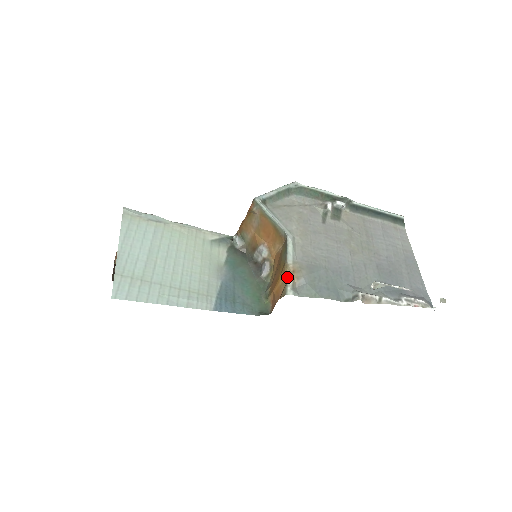
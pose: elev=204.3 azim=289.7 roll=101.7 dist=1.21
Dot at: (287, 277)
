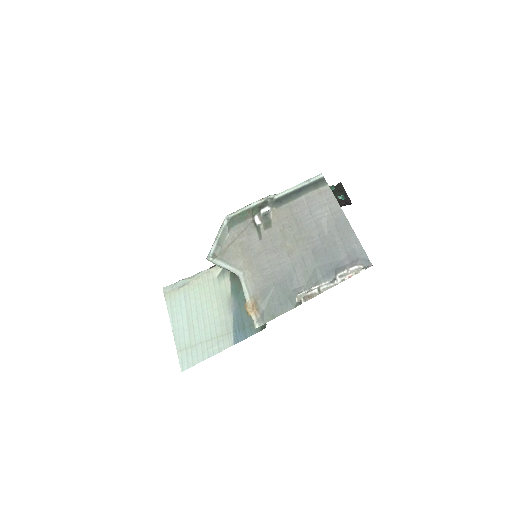
Dot at: (250, 315)
